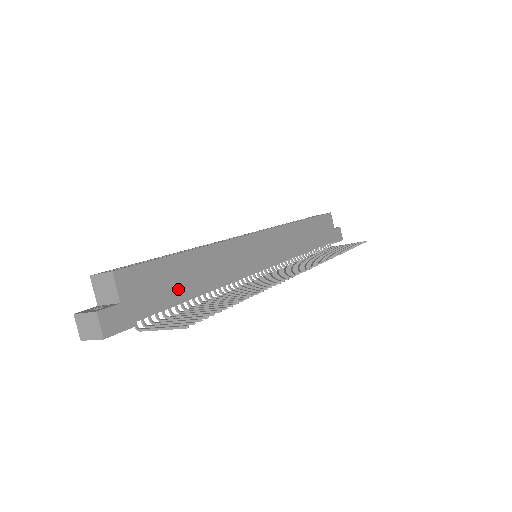
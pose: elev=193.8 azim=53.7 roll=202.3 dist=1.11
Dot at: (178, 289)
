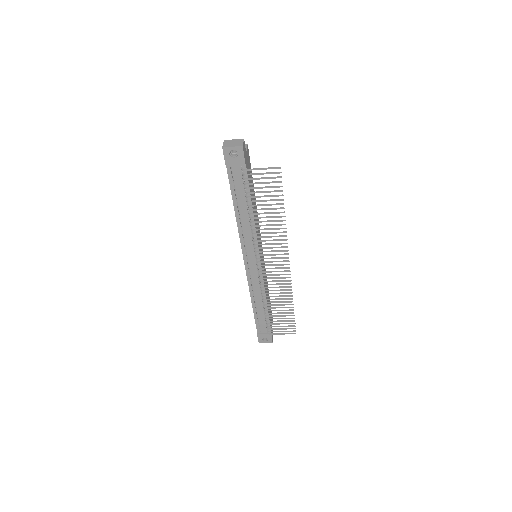
Dot at: (251, 190)
